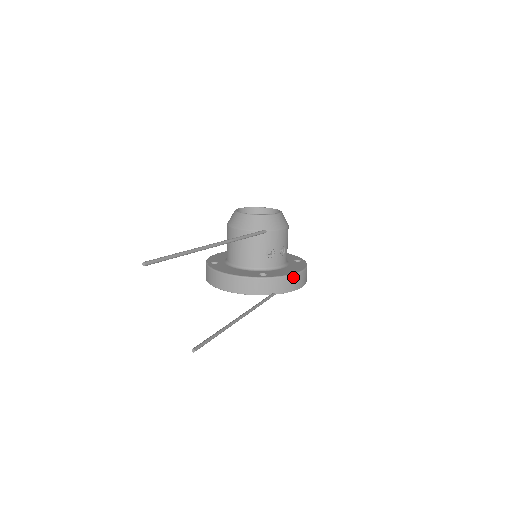
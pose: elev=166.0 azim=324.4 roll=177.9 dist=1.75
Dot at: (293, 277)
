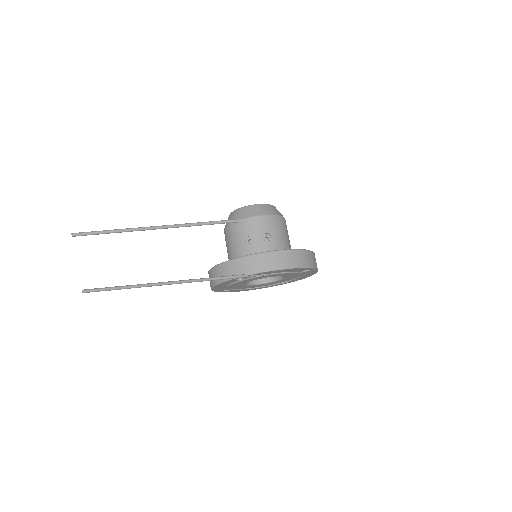
Dot at: (266, 255)
